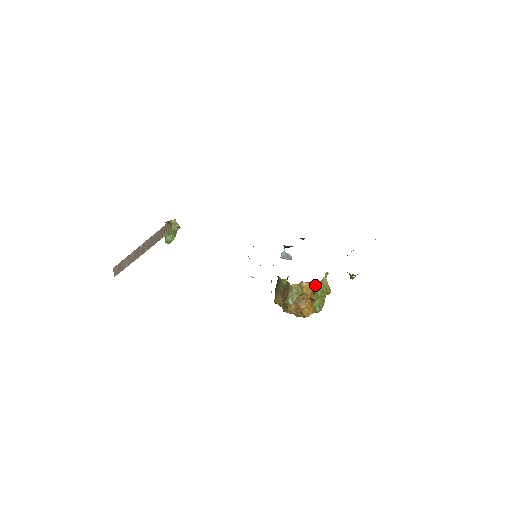
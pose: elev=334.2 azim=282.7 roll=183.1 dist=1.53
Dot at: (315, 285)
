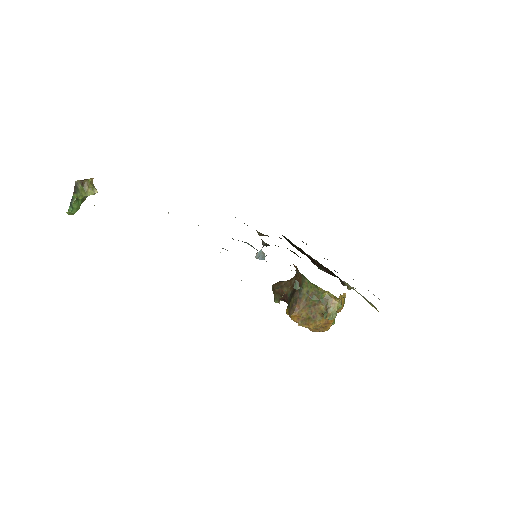
Dot at: (344, 298)
